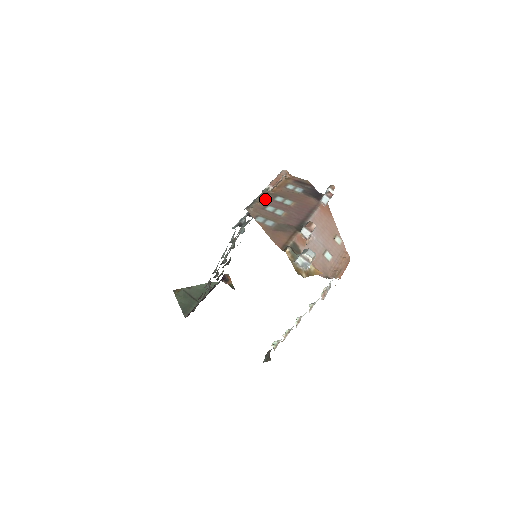
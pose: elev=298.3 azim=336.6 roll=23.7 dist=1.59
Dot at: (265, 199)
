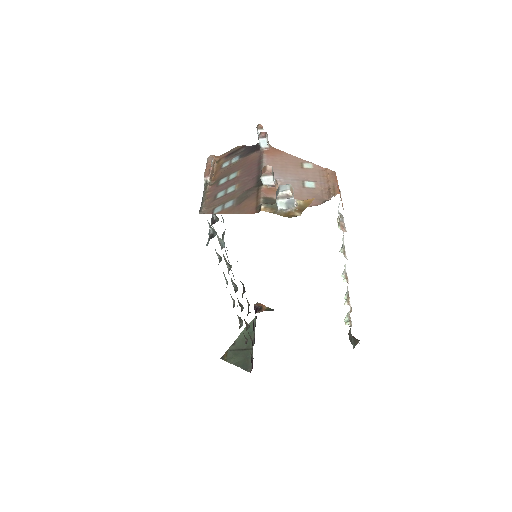
Dot at: (210, 192)
